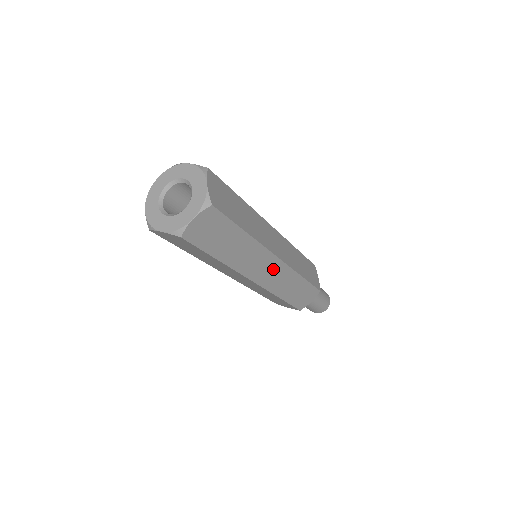
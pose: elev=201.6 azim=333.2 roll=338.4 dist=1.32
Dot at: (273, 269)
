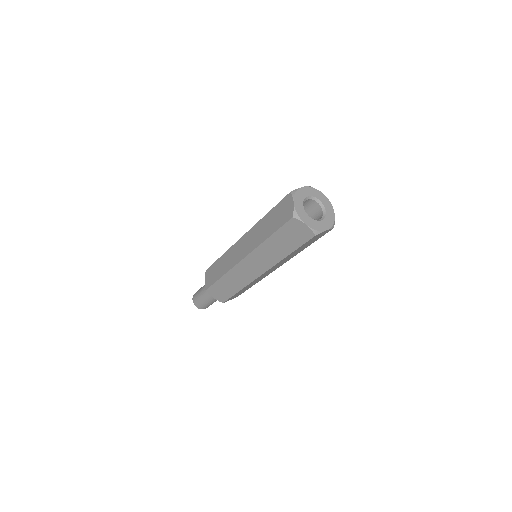
Dot at: occluded
